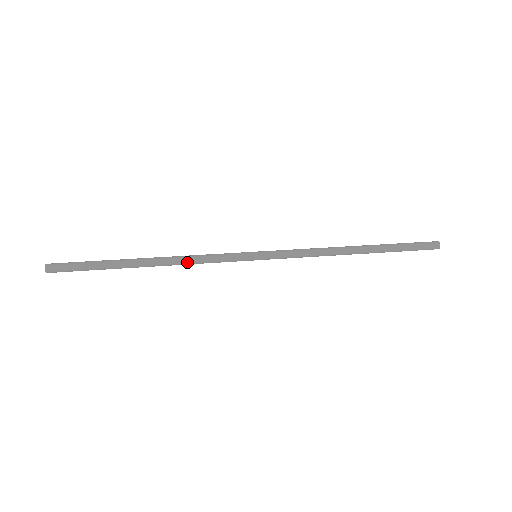
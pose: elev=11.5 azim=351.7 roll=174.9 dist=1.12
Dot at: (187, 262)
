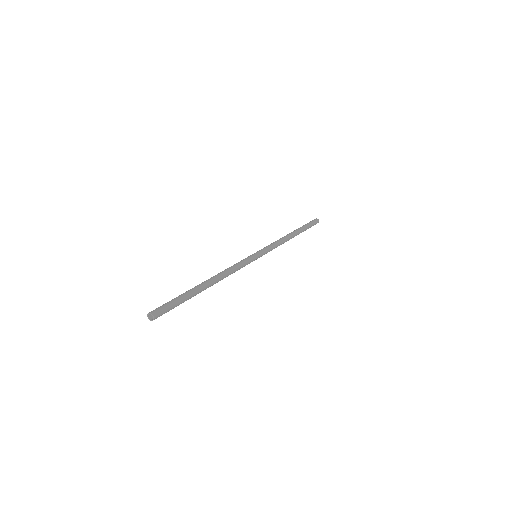
Dot at: (228, 271)
